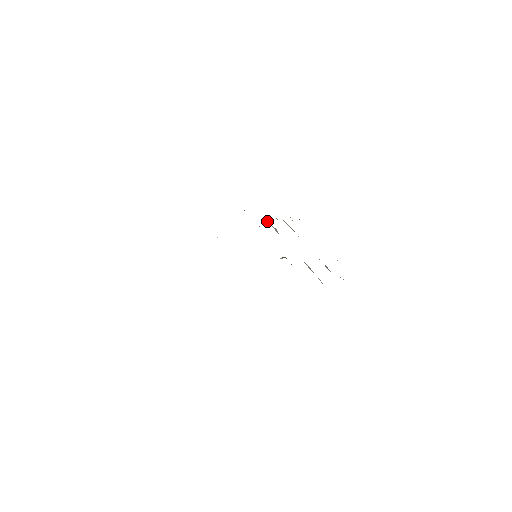
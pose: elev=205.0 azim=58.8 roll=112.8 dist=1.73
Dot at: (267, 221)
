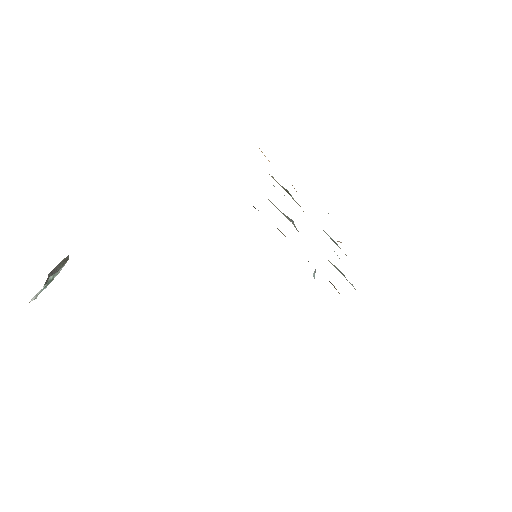
Dot at: occluded
